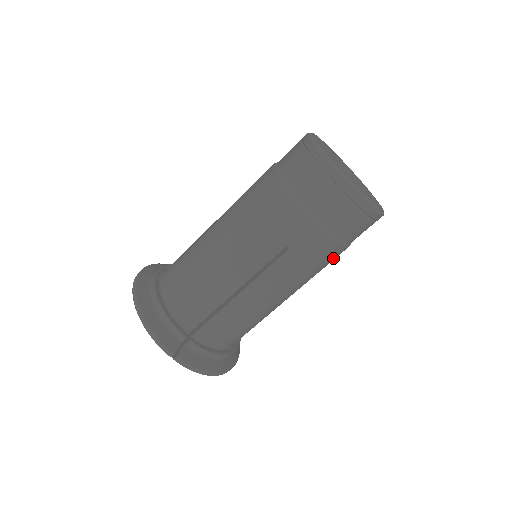
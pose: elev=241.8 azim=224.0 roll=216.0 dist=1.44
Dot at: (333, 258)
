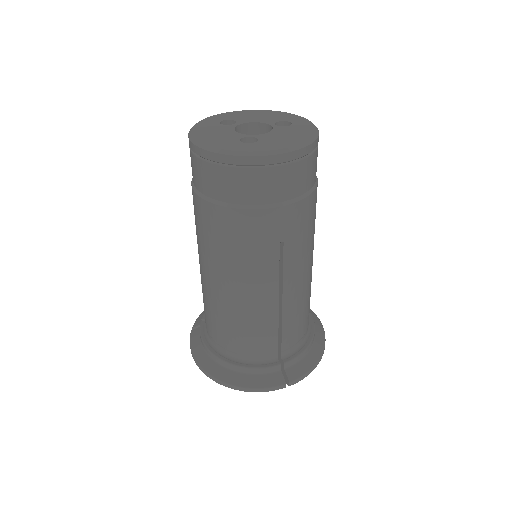
Dot at: (316, 202)
